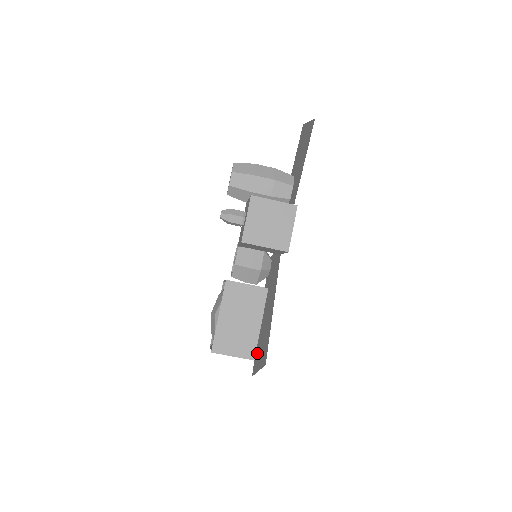
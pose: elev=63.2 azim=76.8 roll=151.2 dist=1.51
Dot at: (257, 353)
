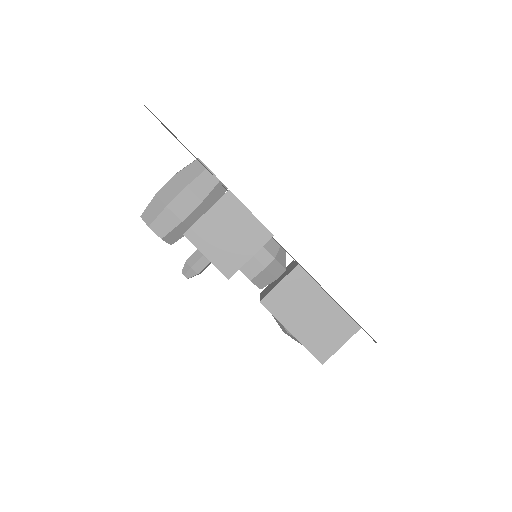
Dot at: occluded
